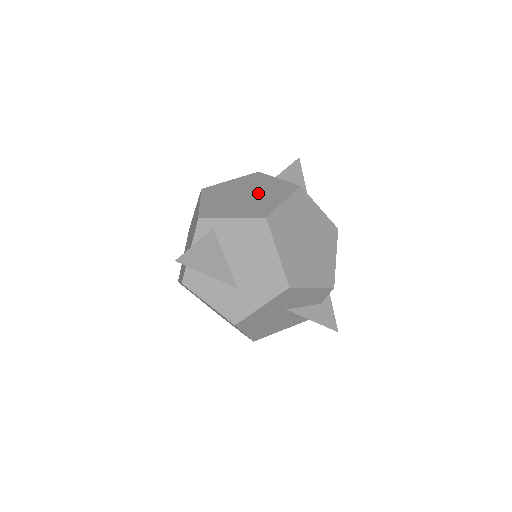
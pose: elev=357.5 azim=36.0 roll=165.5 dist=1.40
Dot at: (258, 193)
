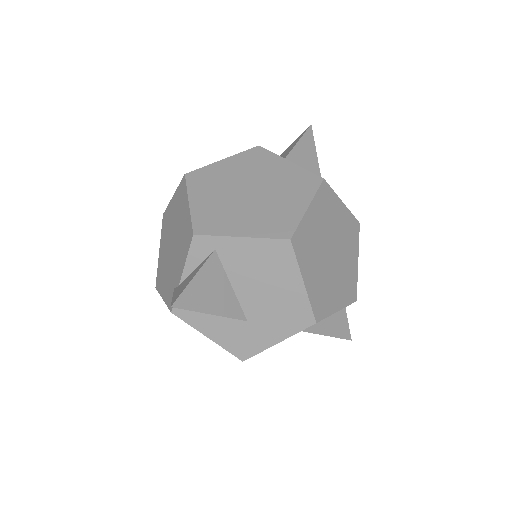
Dot at: (268, 189)
